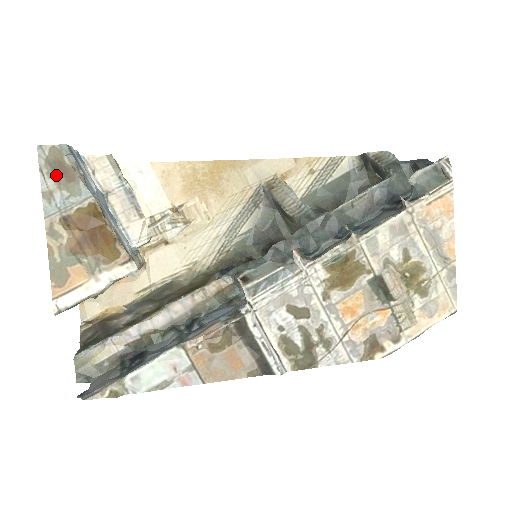
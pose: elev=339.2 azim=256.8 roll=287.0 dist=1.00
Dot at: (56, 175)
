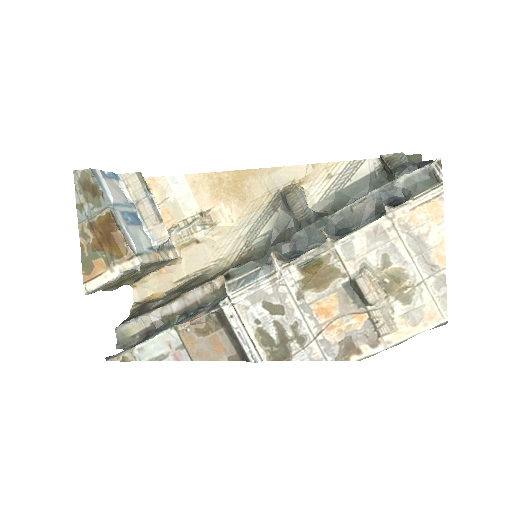
Dot at: (85, 192)
